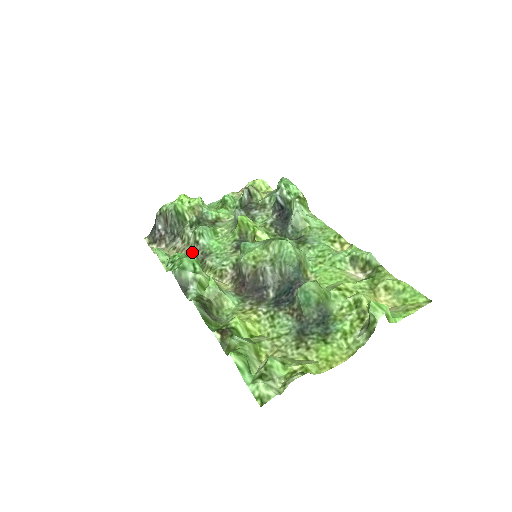
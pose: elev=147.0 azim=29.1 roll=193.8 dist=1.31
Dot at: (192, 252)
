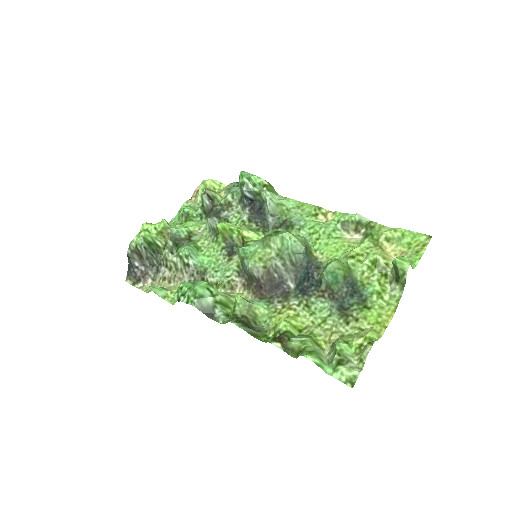
Dot at: (186, 276)
